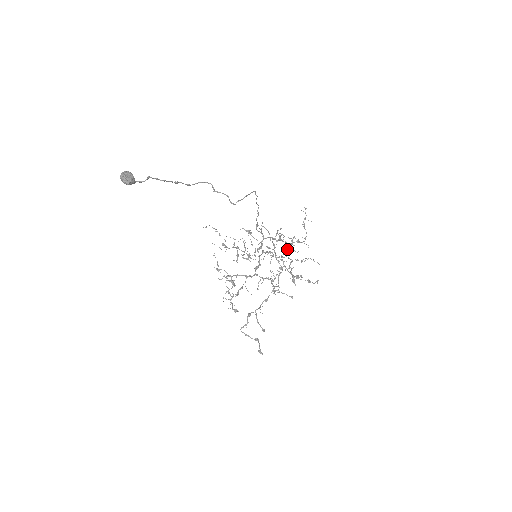
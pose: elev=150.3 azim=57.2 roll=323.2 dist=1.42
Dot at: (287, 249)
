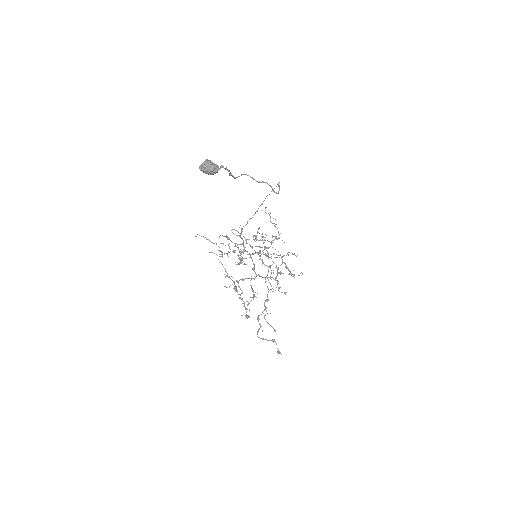
Dot at: (265, 248)
